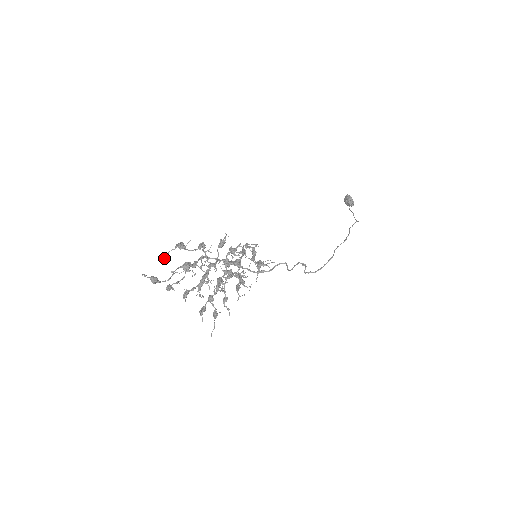
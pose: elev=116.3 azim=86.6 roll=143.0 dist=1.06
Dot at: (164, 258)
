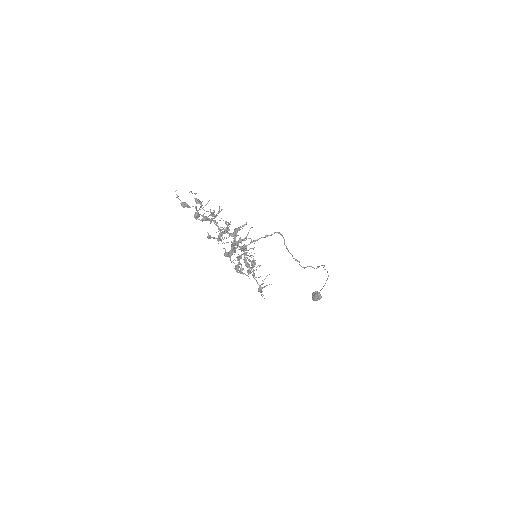
Dot at: (189, 192)
